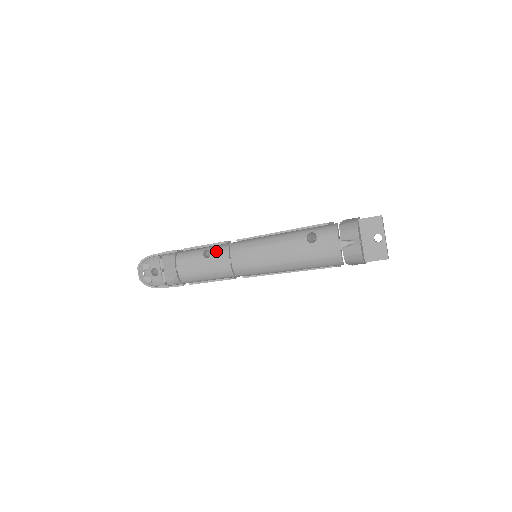
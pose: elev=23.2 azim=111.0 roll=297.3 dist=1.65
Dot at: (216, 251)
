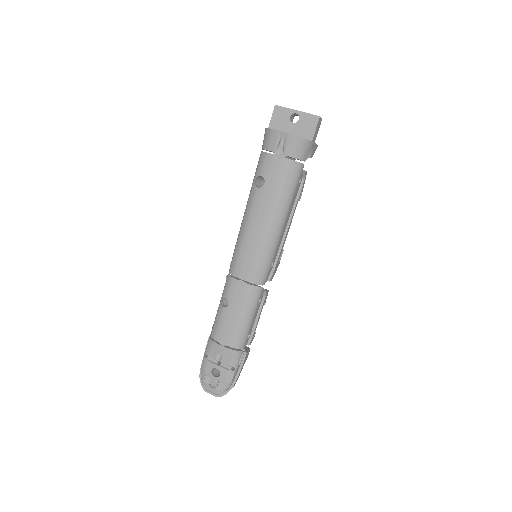
Dot at: (226, 291)
